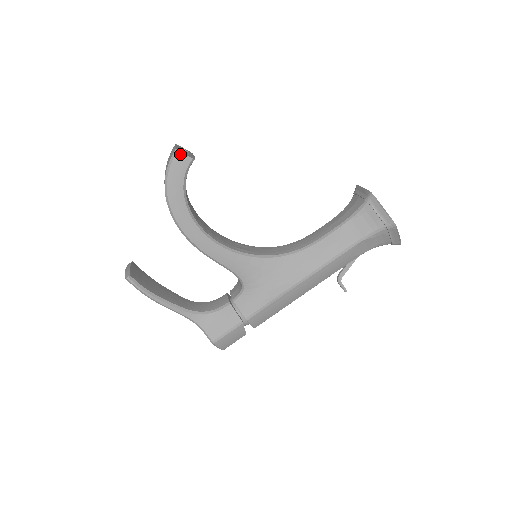
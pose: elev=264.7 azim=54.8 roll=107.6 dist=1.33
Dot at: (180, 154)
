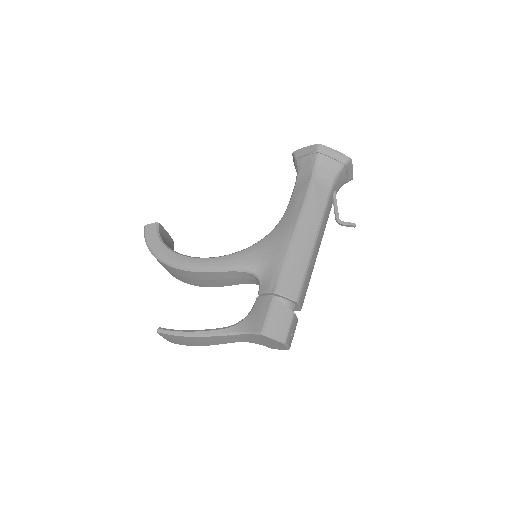
Dot at: (147, 226)
